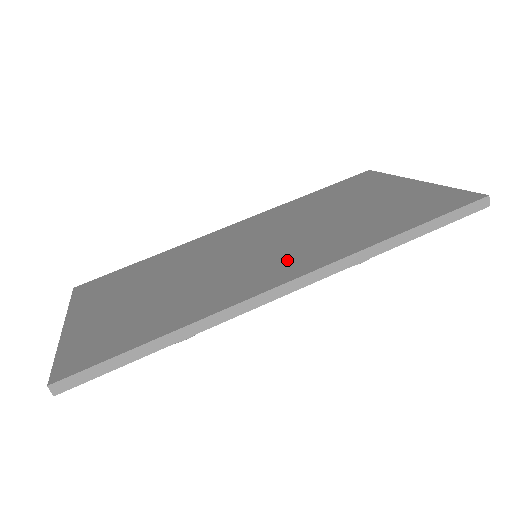
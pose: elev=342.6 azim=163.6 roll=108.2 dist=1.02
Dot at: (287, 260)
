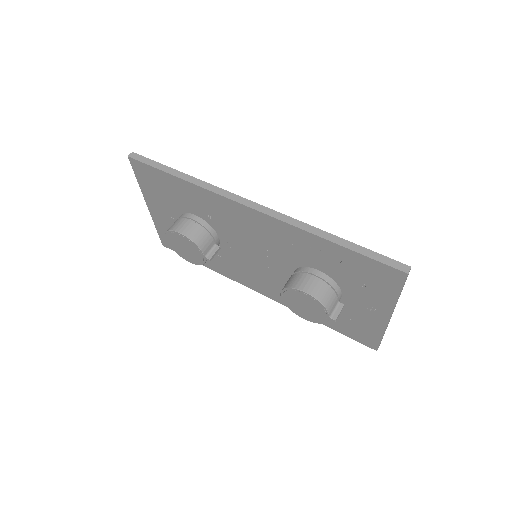
Dot at: occluded
